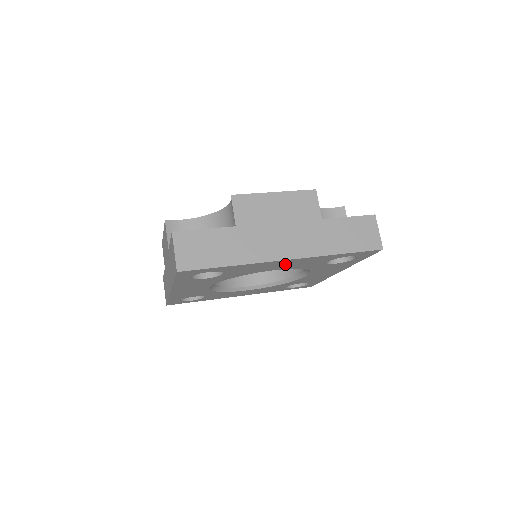
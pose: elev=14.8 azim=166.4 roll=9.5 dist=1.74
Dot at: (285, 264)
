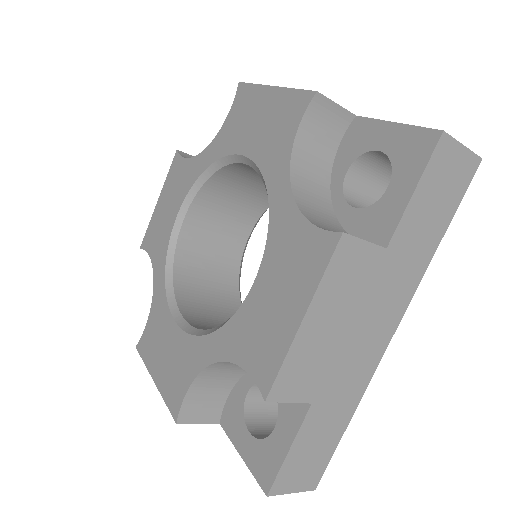
Dot at: occluded
